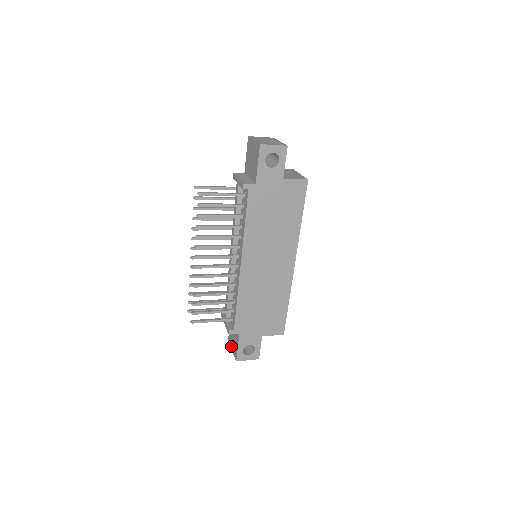
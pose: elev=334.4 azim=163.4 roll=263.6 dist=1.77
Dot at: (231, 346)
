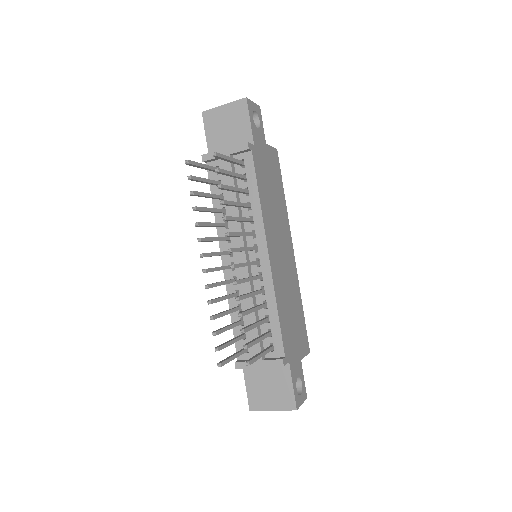
Dot at: (267, 406)
